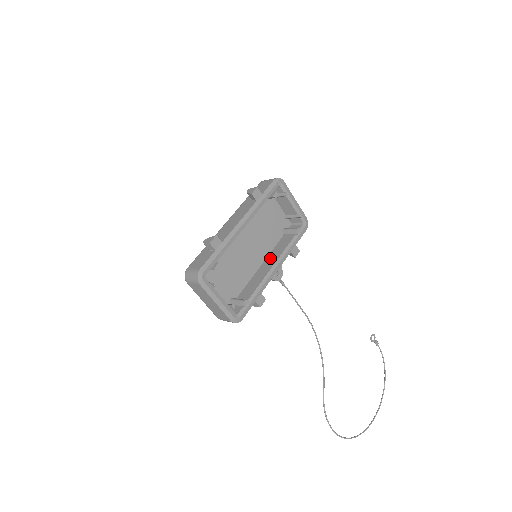
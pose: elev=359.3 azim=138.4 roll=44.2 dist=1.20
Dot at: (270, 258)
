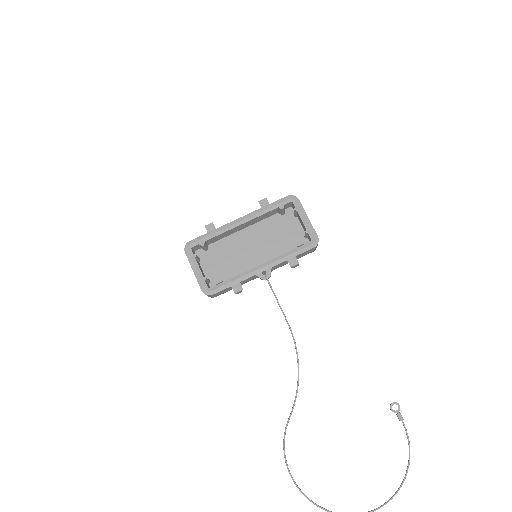
Dot at: occluded
